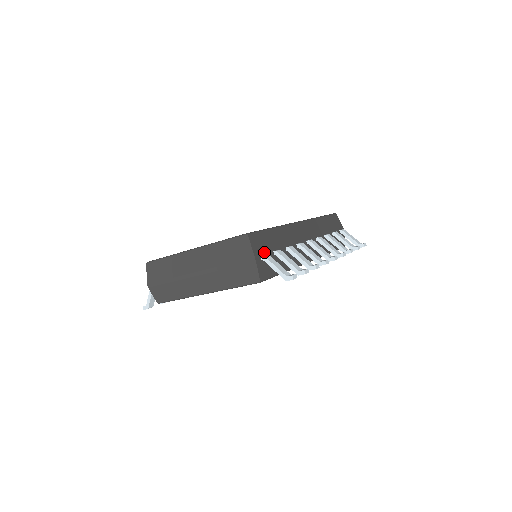
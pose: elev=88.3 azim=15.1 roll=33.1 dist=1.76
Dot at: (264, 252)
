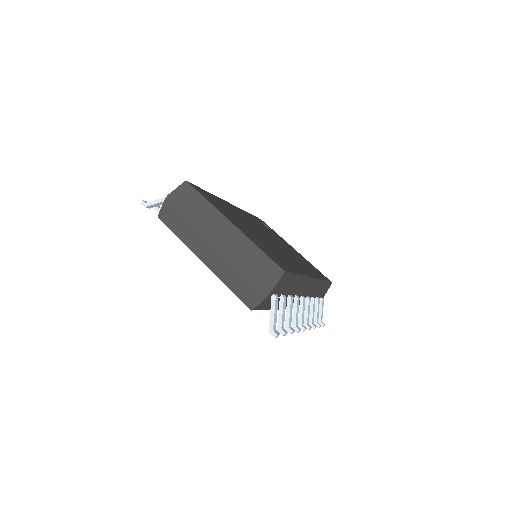
Dot at: (277, 292)
